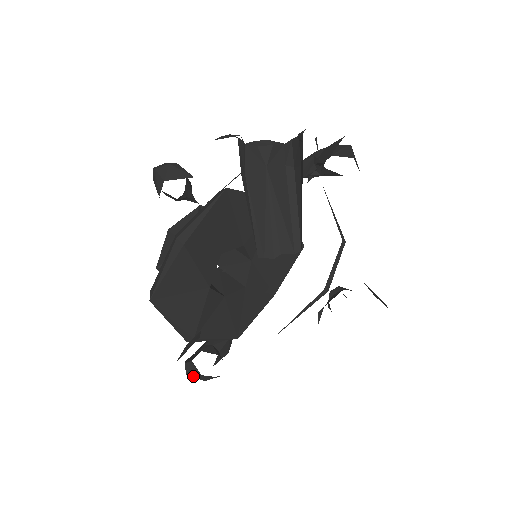
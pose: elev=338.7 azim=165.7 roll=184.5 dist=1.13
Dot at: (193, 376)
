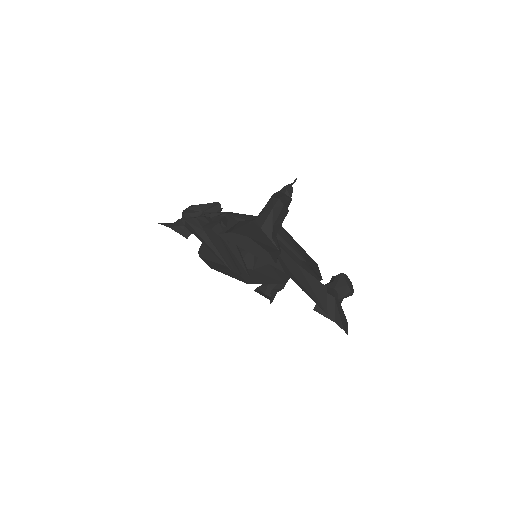
Dot at: occluded
